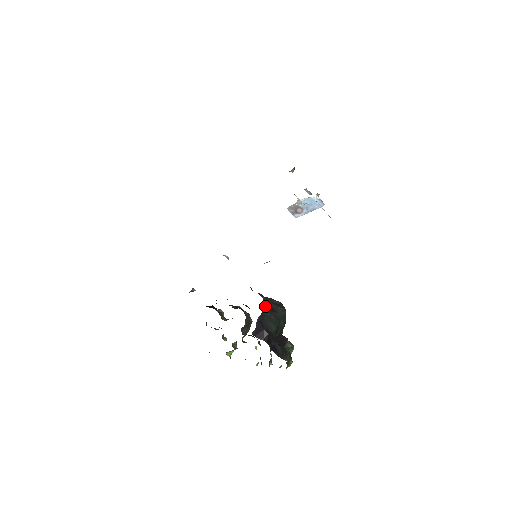
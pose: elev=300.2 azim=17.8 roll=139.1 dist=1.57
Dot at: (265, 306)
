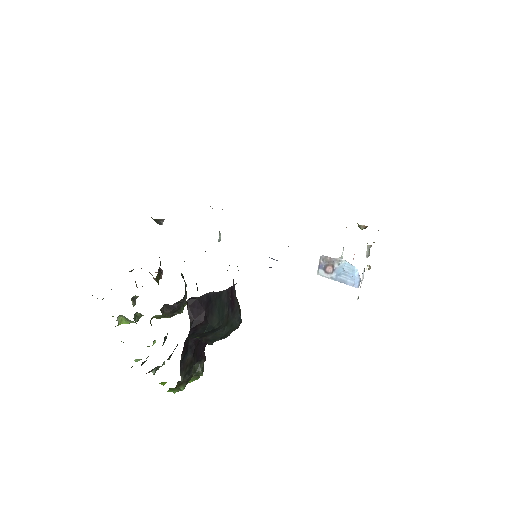
Dot at: (231, 290)
